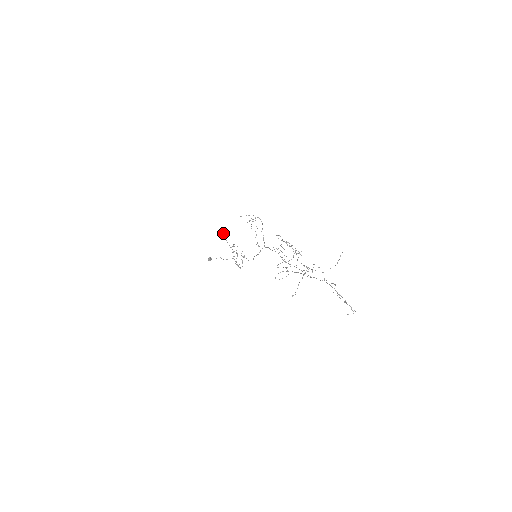
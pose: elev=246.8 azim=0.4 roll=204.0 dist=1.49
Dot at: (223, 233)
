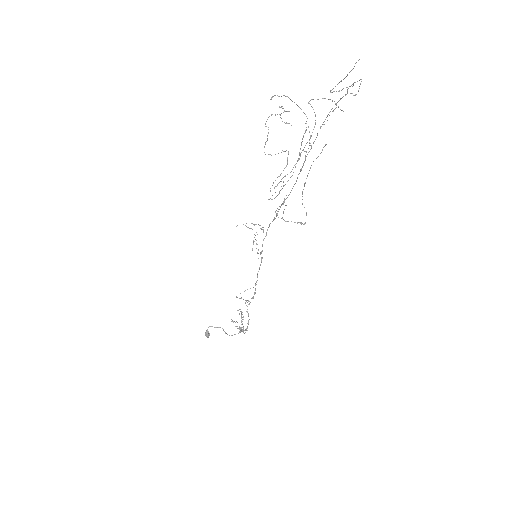
Dot at: occluded
